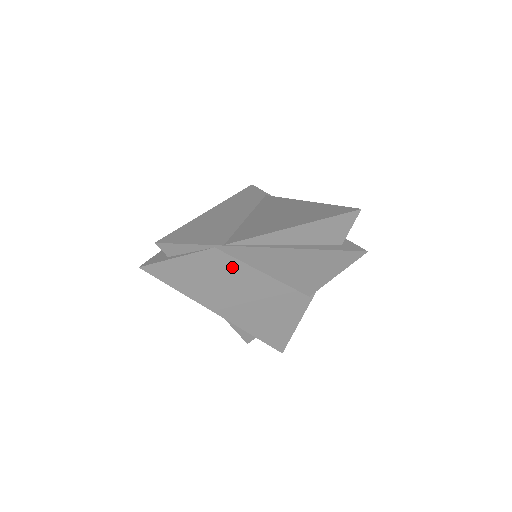
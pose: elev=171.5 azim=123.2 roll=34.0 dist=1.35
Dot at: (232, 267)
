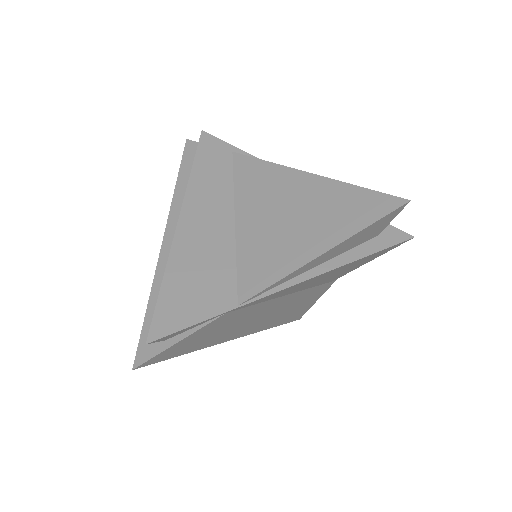
Dot at: (248, 311)
